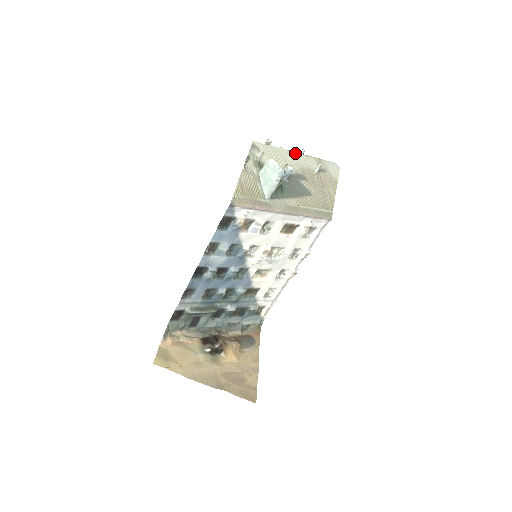
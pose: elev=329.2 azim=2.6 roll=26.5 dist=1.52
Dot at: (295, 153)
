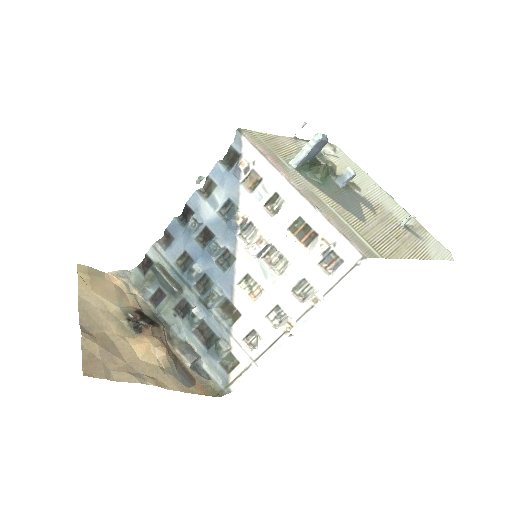
Dot at: (387, 194)
